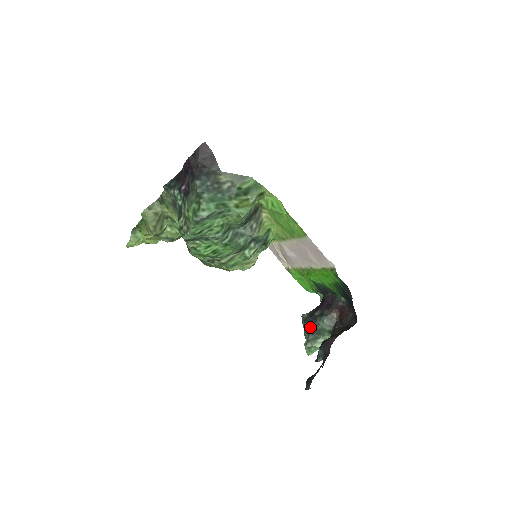
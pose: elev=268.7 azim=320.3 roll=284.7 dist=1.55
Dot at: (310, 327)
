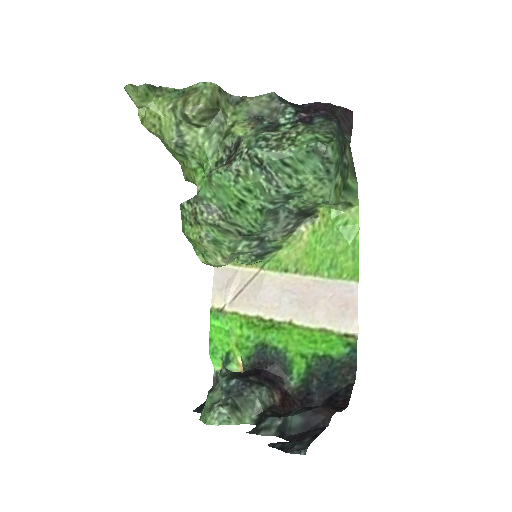
Dot at: (238, 388)
